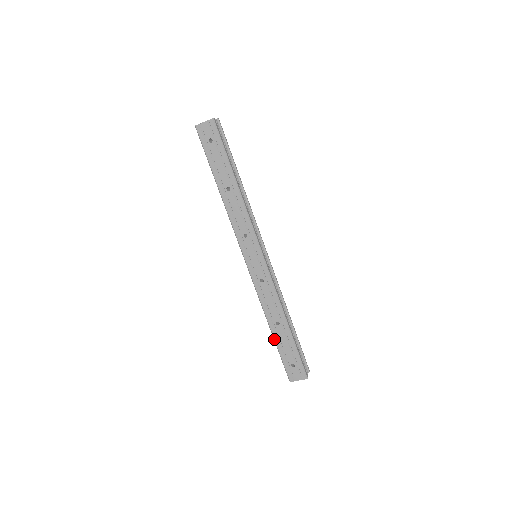
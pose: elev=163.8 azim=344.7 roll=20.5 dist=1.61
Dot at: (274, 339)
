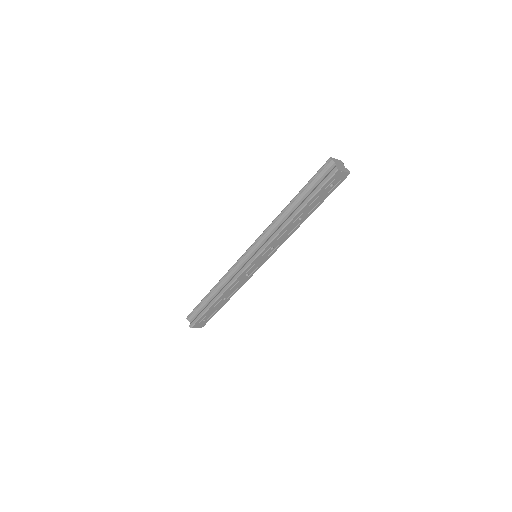
Dot at: (211, 306)
